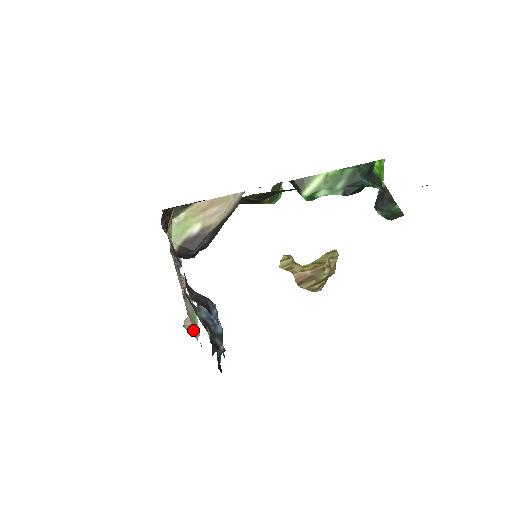
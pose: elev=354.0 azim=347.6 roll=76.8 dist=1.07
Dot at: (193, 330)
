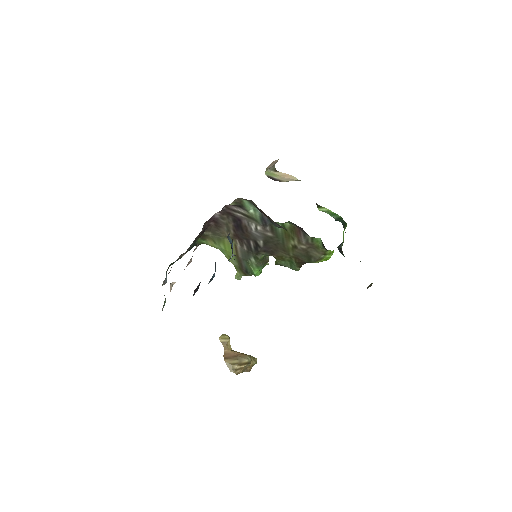
Dot at: occluded
